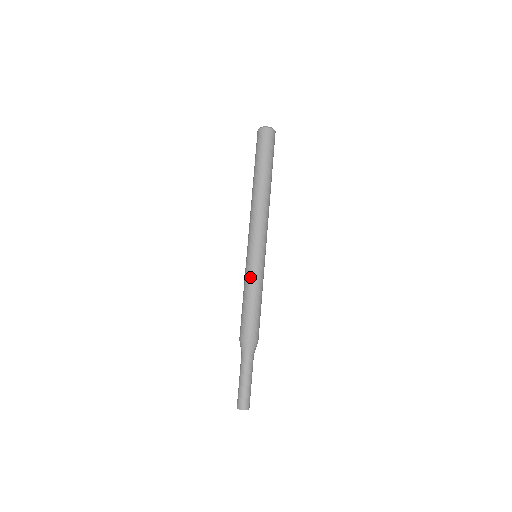
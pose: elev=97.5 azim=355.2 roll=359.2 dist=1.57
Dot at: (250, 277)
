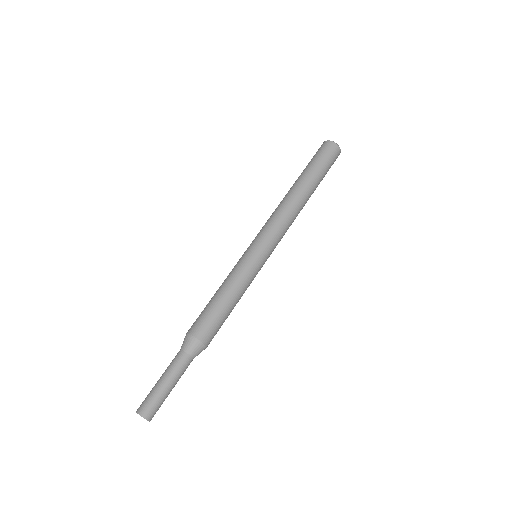
Dot at: (236, 270)
